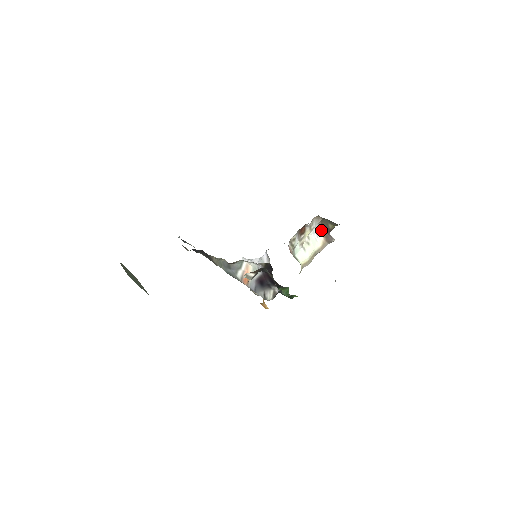
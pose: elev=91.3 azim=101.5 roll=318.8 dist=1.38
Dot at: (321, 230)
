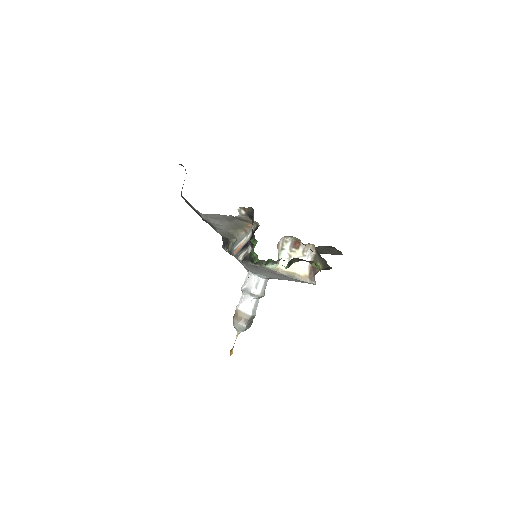
Dot at: (311, 268)
